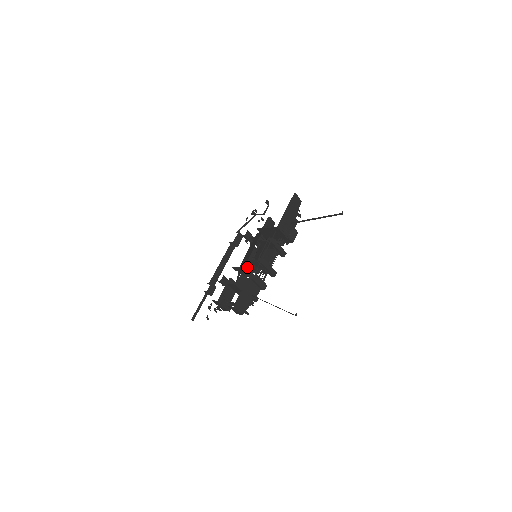
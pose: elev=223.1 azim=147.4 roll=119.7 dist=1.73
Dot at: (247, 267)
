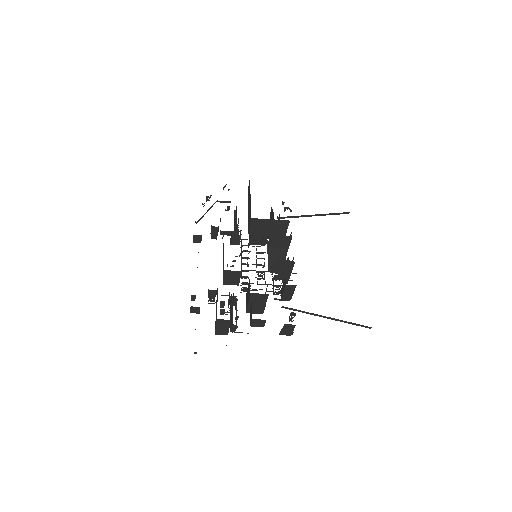
Dot at: occluded
